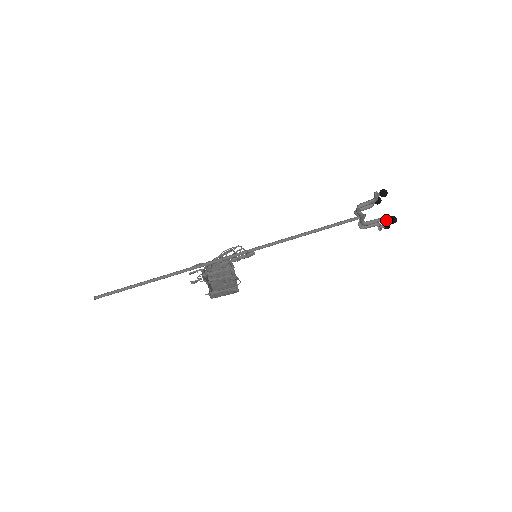
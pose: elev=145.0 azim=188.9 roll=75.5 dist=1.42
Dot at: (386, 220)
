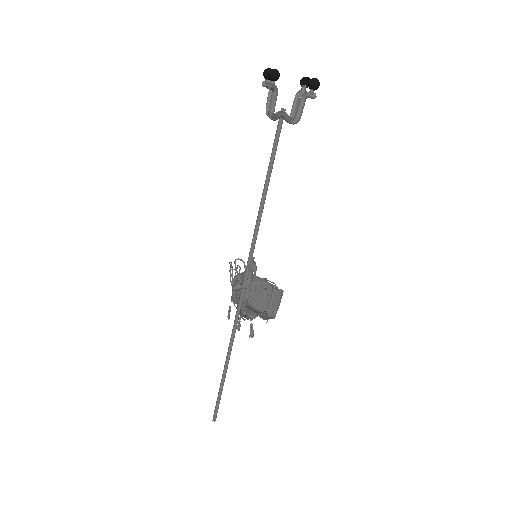
Dot at: (310, 95)
